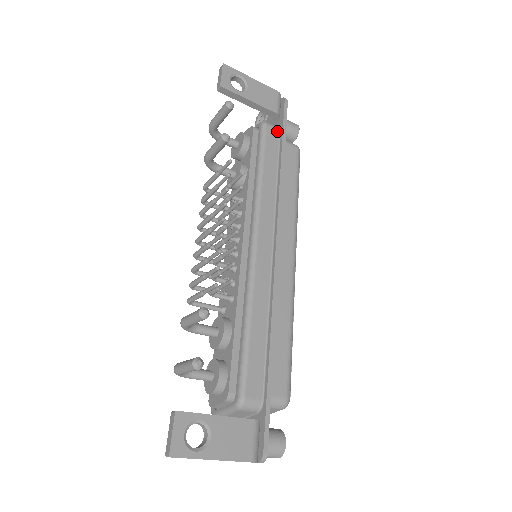
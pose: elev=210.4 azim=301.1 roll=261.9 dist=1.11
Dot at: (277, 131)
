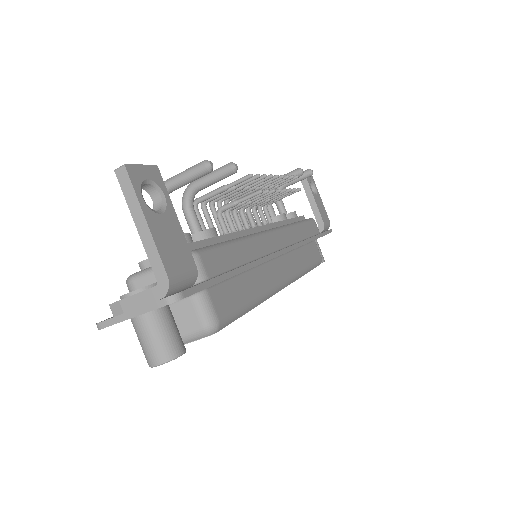
Dot at: (318, 231)
